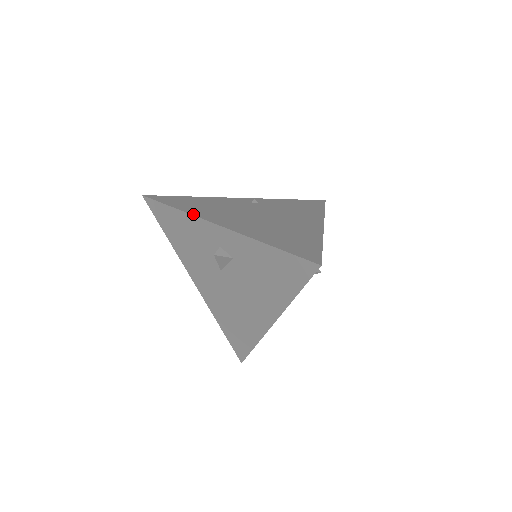
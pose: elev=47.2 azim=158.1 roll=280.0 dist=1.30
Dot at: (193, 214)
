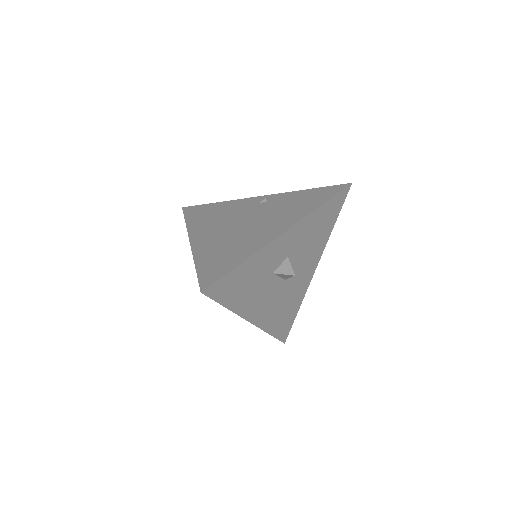
Dot at: (188, 229)
